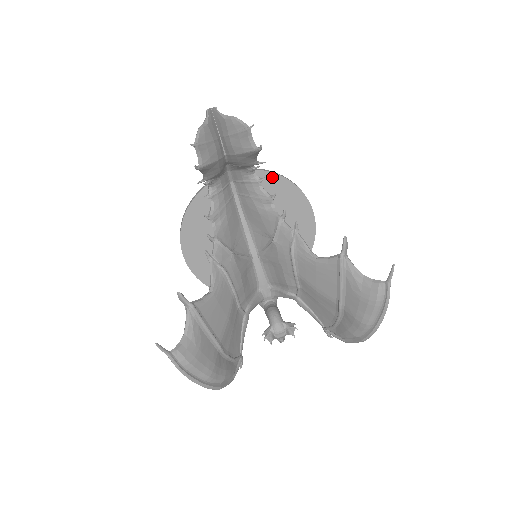
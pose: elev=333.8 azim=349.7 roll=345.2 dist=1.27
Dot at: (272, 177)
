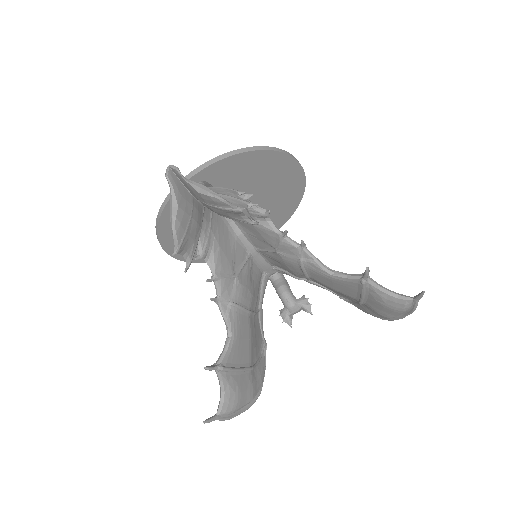
Dot at: (249, 155)
